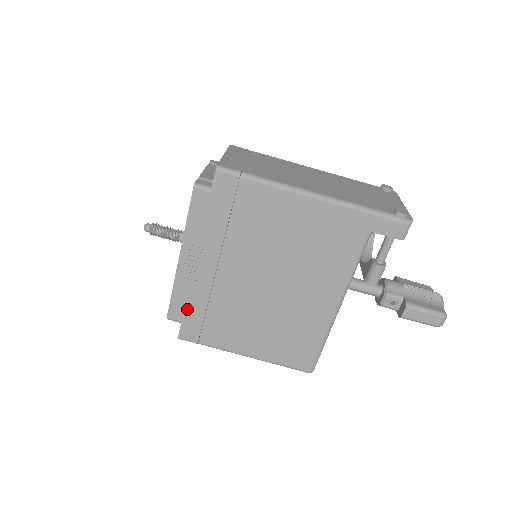
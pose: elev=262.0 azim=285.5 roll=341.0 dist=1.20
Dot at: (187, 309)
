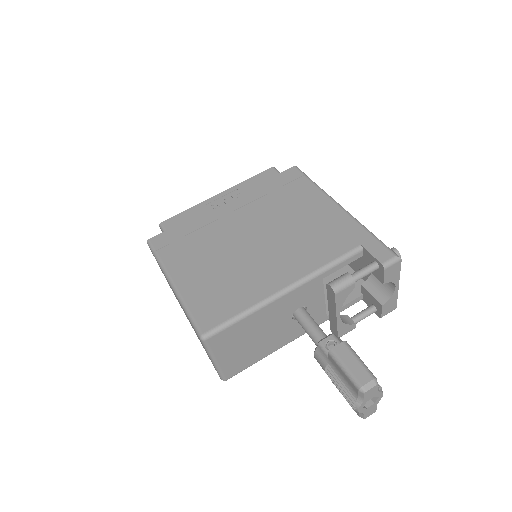
Dot at: (181, 225)
